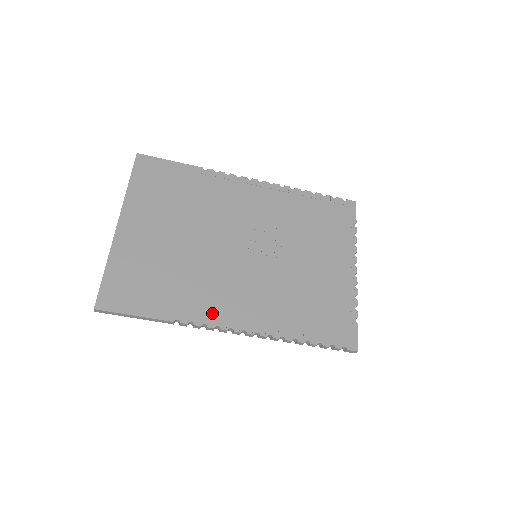
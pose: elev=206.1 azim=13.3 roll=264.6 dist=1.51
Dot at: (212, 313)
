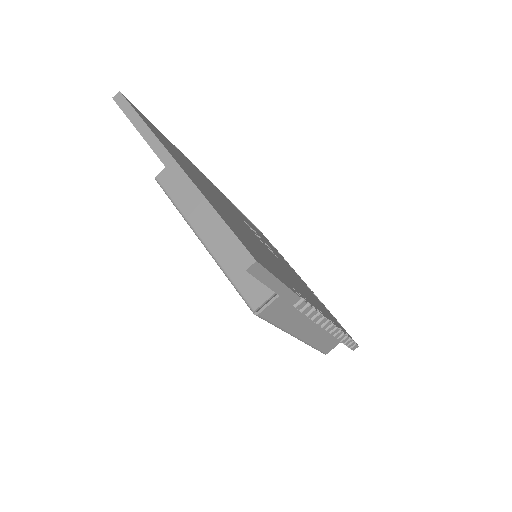
Dot at: (304, 296)
